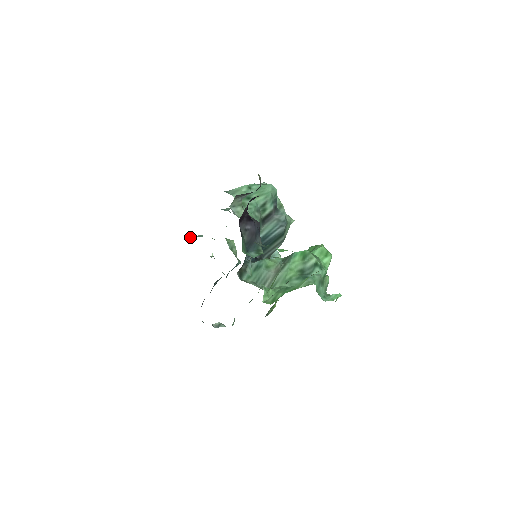
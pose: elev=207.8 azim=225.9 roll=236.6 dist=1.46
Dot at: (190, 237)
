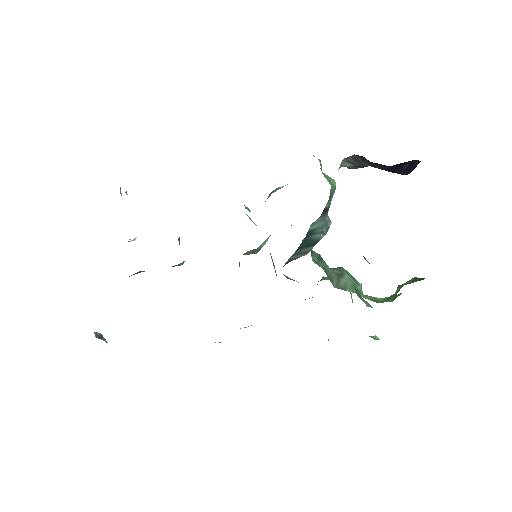
Dot at: occluded
